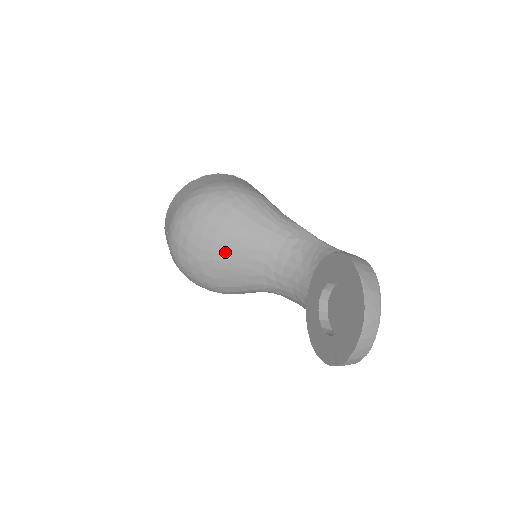
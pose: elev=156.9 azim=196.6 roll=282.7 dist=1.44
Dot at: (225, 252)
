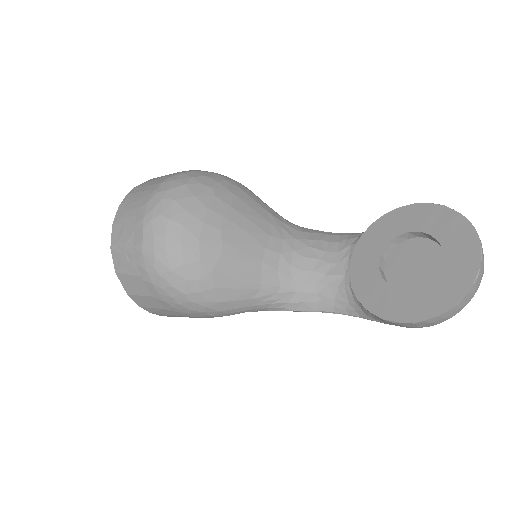
Dot at: (235, 232)
